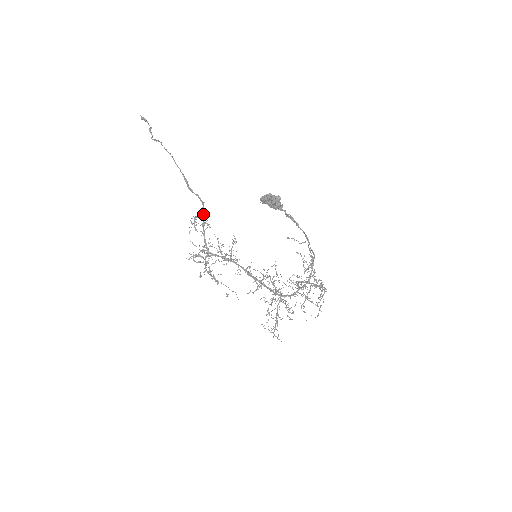
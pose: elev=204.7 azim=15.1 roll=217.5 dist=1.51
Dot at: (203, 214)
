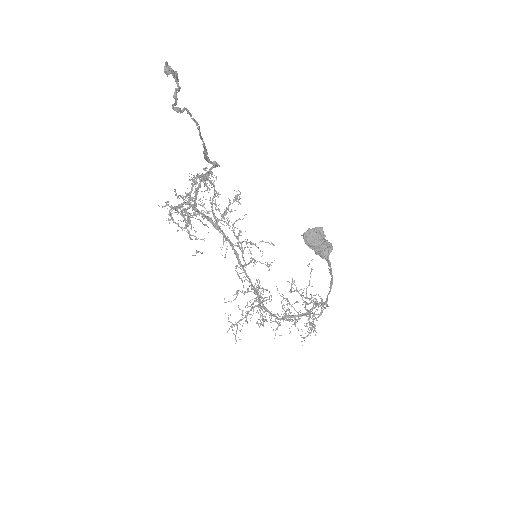
Dot at: (210, 171)
